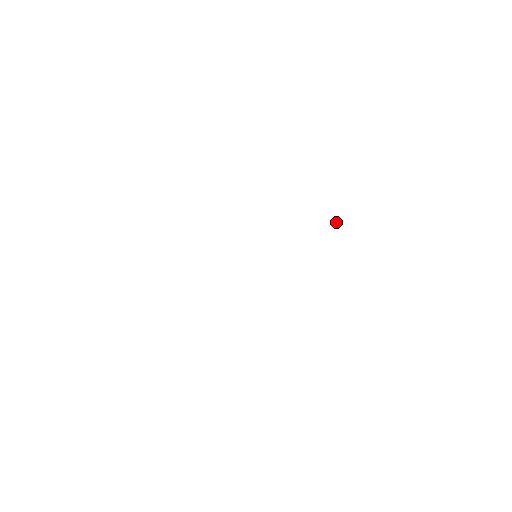
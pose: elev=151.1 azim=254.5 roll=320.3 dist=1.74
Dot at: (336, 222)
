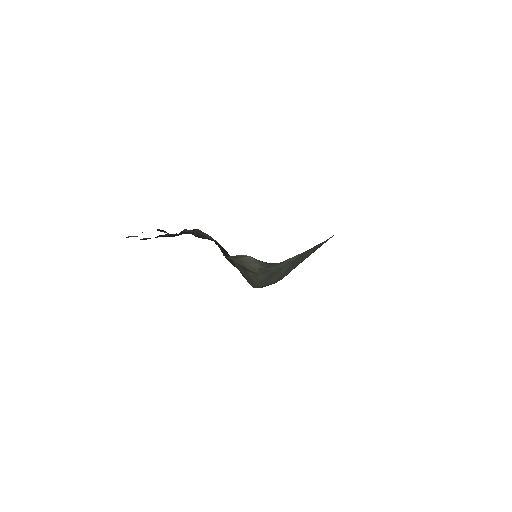
Dot at: occluded
